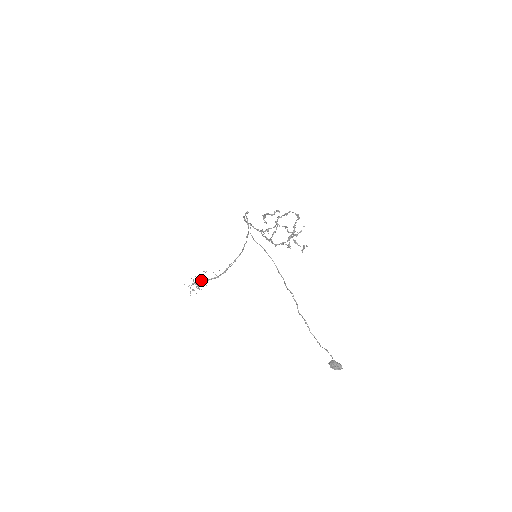
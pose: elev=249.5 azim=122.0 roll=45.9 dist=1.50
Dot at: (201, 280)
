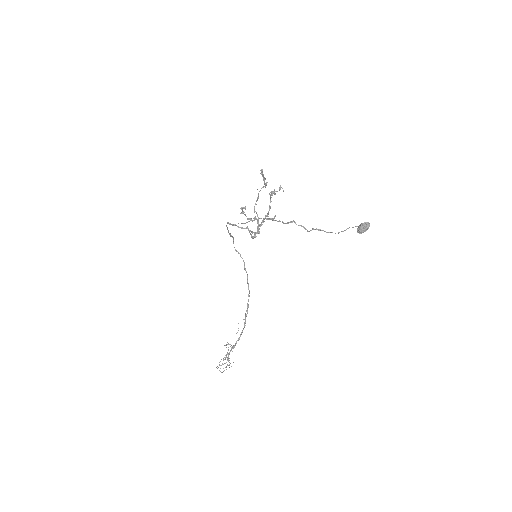
Dot at: occluded
